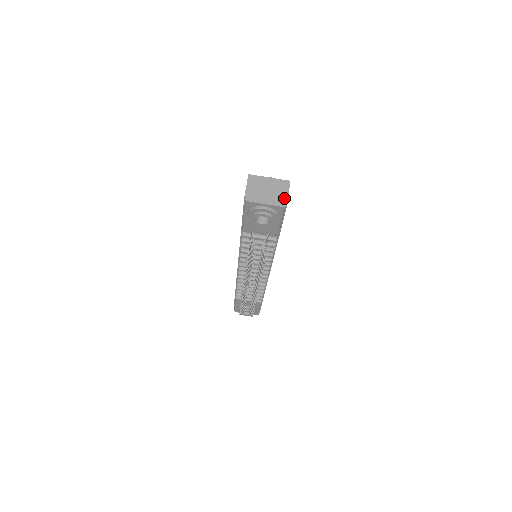
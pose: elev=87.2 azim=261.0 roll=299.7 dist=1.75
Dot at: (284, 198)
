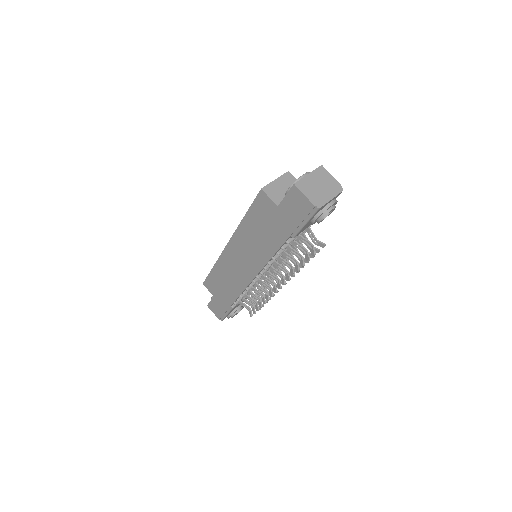
Dot at: (335, 183)
